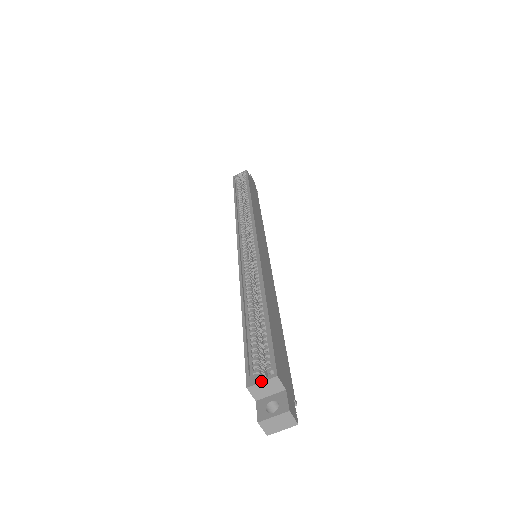
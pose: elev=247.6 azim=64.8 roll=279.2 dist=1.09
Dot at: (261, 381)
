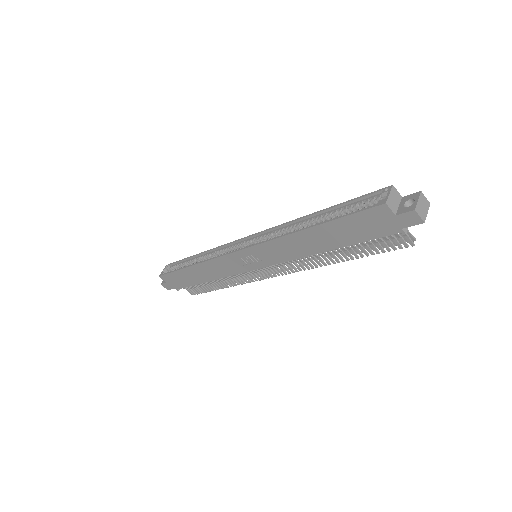
Dot at: (388, 194)
